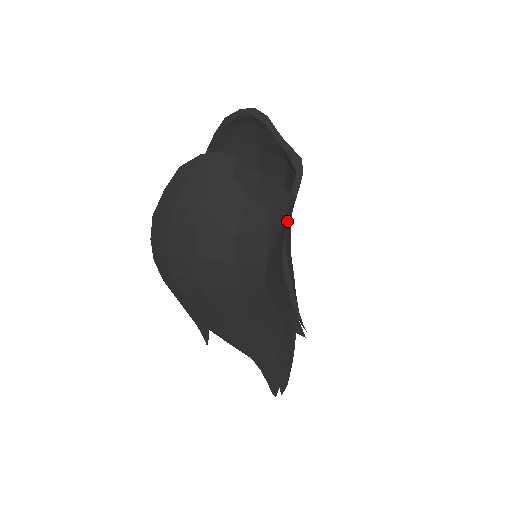
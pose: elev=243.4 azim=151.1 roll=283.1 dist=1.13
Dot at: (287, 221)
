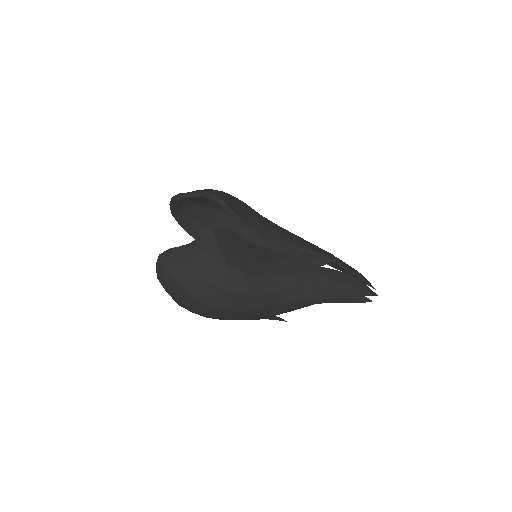
Dot at: (228, 238)
